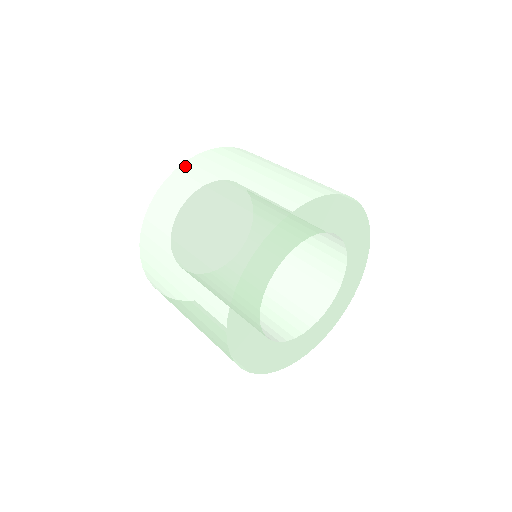
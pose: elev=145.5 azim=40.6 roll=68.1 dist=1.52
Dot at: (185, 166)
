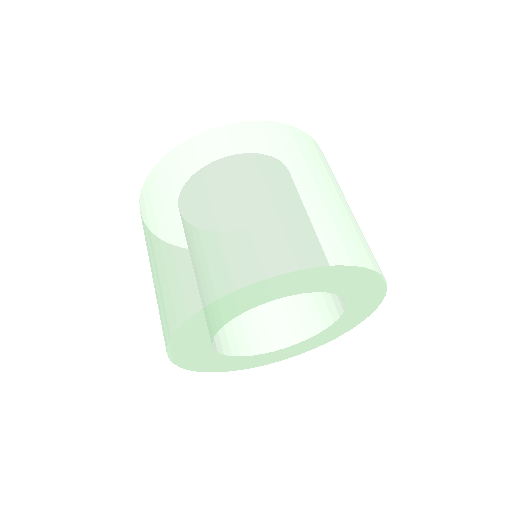
Dot at: (151, 177)
